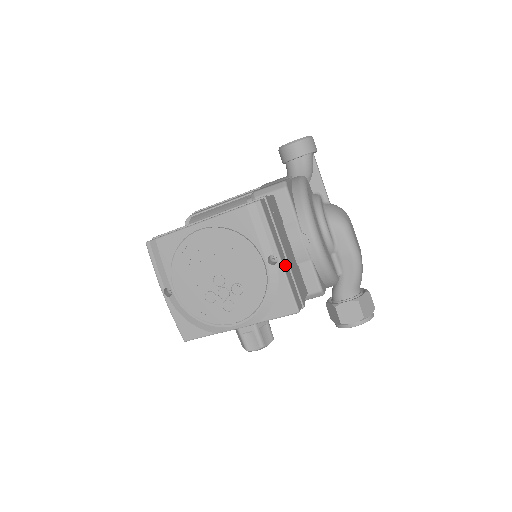
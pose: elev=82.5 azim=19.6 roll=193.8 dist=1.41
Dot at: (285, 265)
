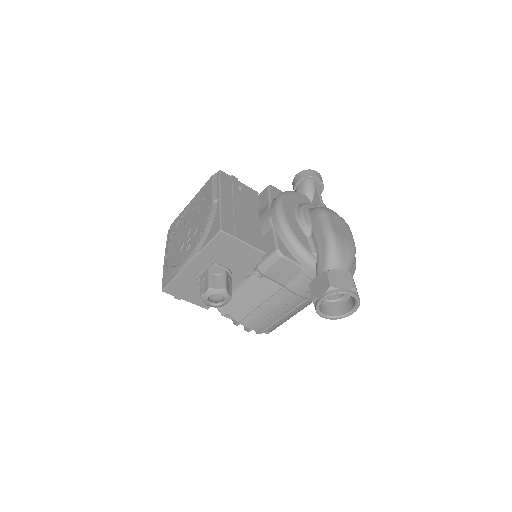
Dot at: (226, 206)
